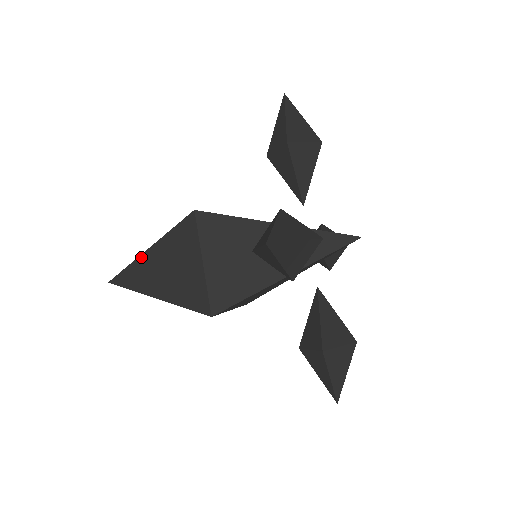
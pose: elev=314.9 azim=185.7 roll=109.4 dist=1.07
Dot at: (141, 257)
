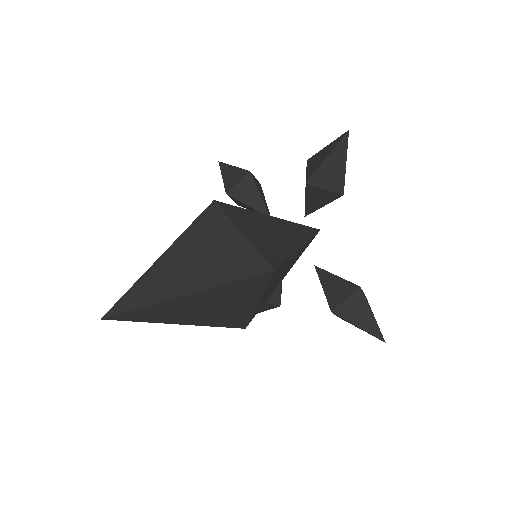
Dot at: (155, 265)
